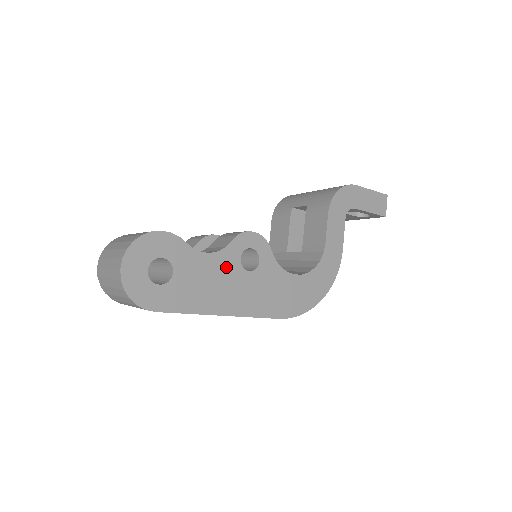
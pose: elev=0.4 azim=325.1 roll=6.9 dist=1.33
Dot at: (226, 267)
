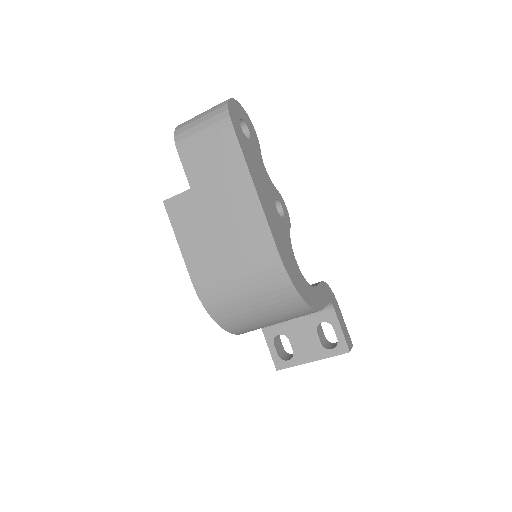
Dot at: (269, 186)
